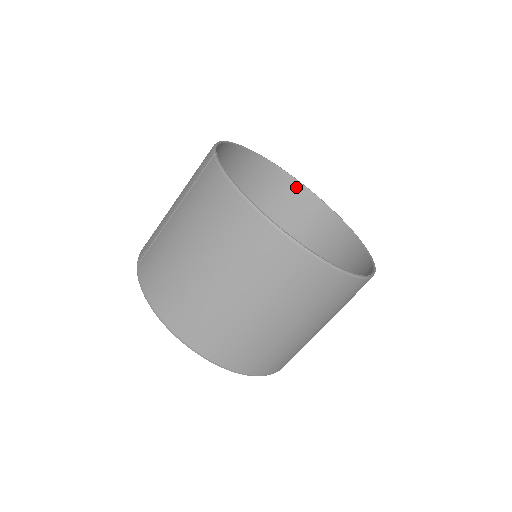
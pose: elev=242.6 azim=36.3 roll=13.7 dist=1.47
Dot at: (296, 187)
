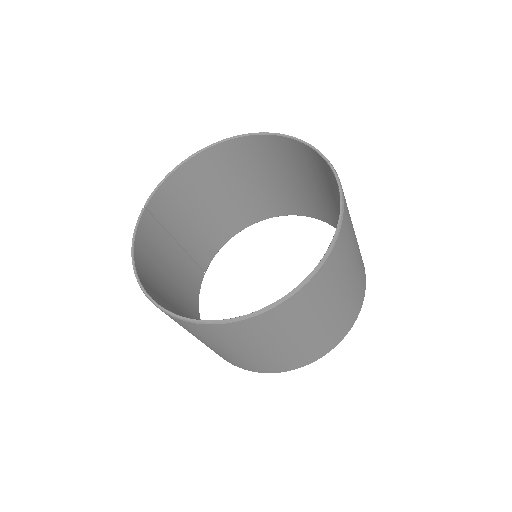
Dot at: (300, 146)
